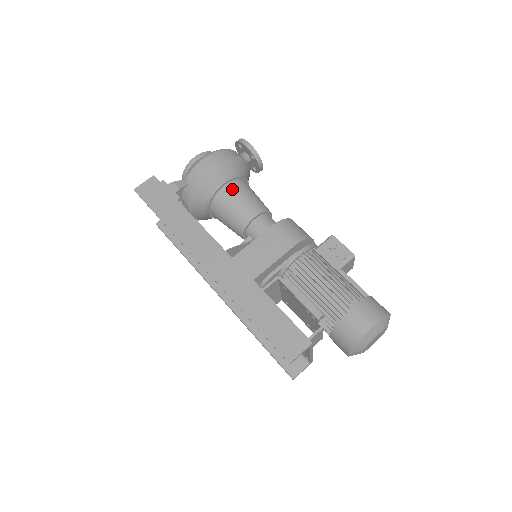
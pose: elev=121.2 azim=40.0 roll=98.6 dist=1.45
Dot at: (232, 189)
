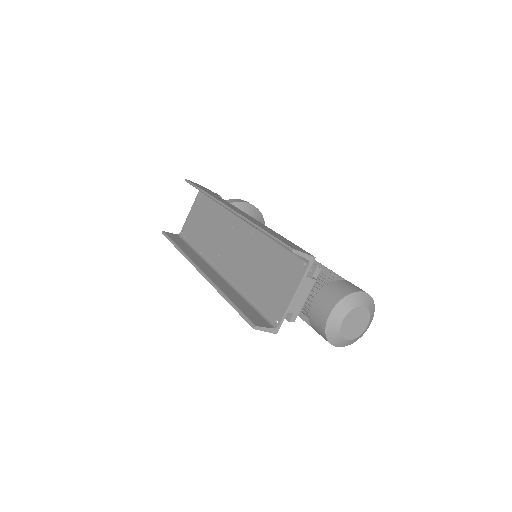
Dot at: occluded
